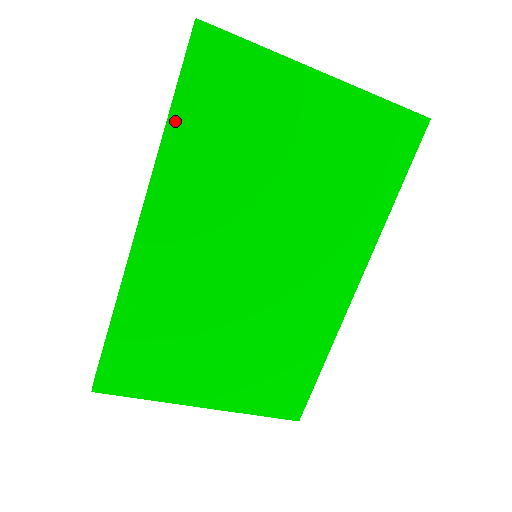
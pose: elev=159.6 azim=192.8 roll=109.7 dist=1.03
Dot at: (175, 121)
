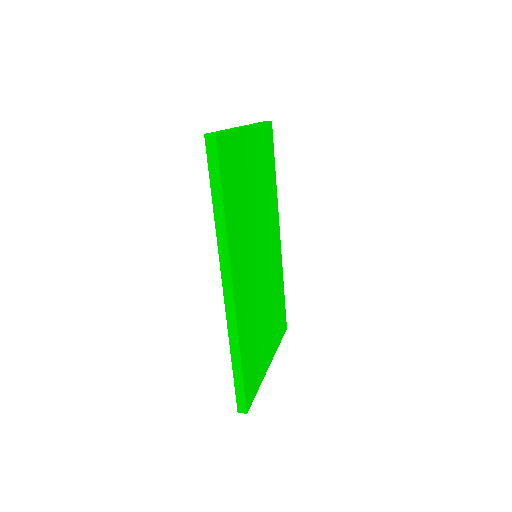
Dot at: (226, 206)
